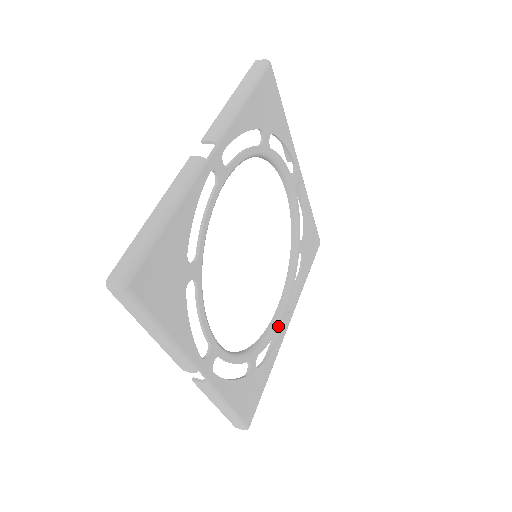
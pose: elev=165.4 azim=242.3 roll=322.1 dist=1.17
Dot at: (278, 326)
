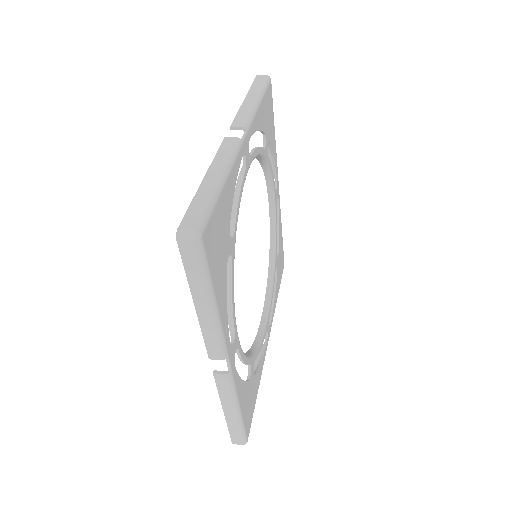
Dot at: (264, 336)
